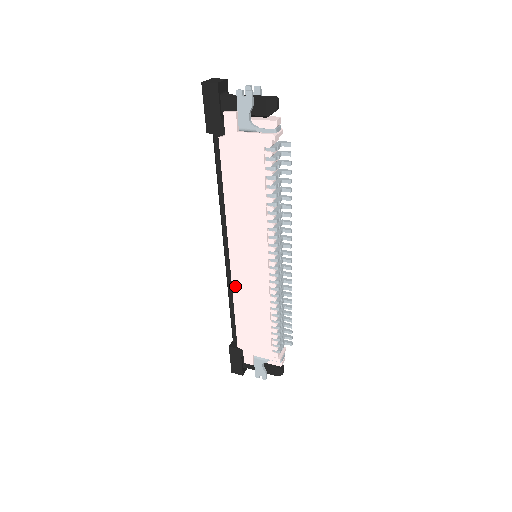
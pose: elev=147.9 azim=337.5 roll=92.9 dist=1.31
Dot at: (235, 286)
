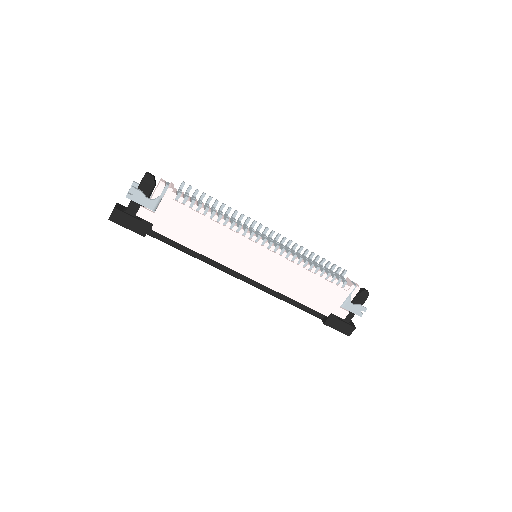
Dot at: (272, 286)
